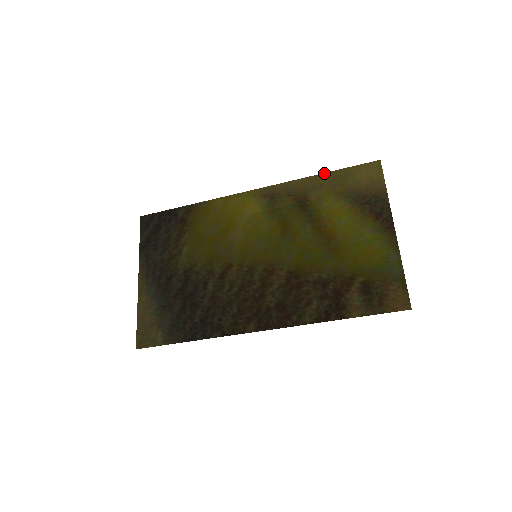
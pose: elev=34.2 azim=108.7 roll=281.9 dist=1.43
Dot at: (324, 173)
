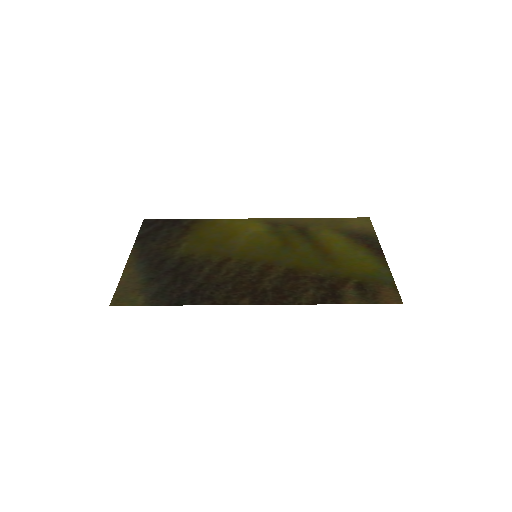
Dot at: (322, 218)
